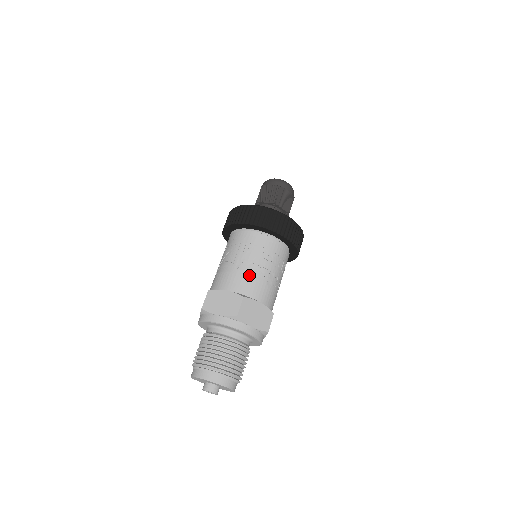
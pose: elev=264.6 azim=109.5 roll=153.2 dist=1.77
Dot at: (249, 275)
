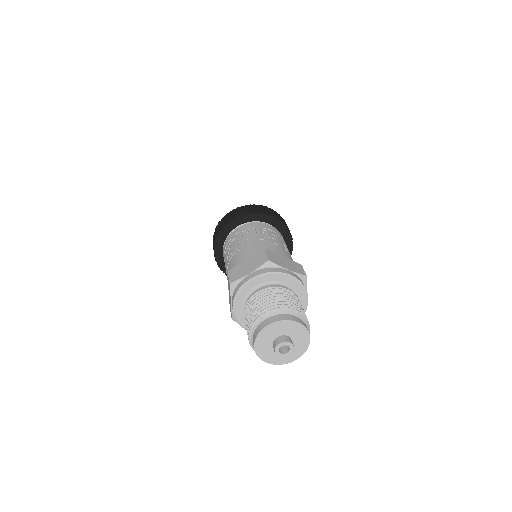
Dot at: (259, 243)
